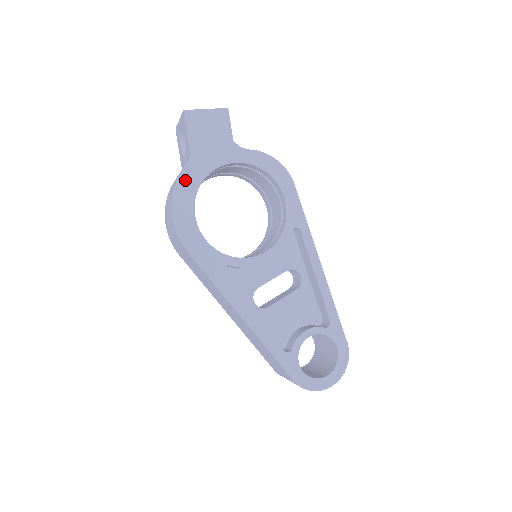
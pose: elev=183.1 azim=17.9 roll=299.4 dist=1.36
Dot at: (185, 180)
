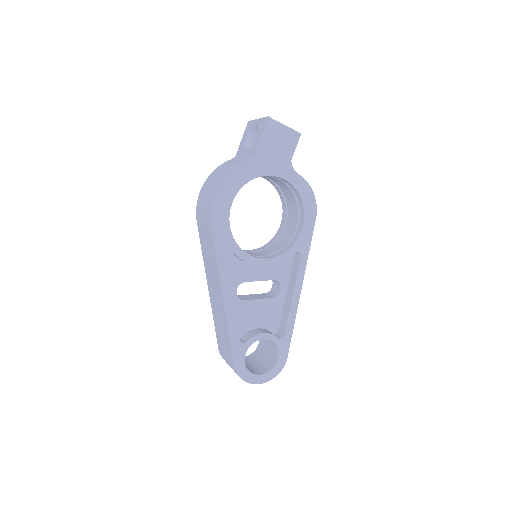
Dot at: (240, 171)
